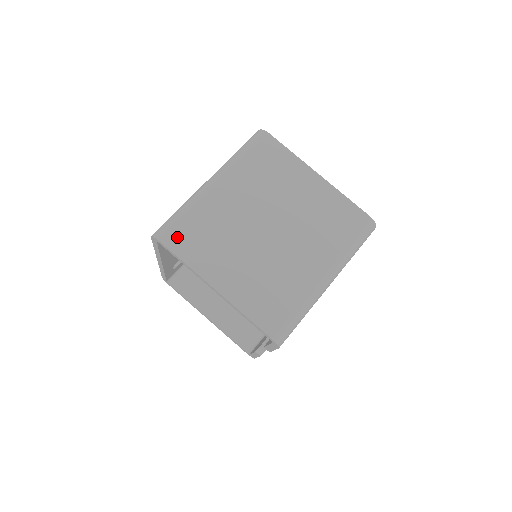
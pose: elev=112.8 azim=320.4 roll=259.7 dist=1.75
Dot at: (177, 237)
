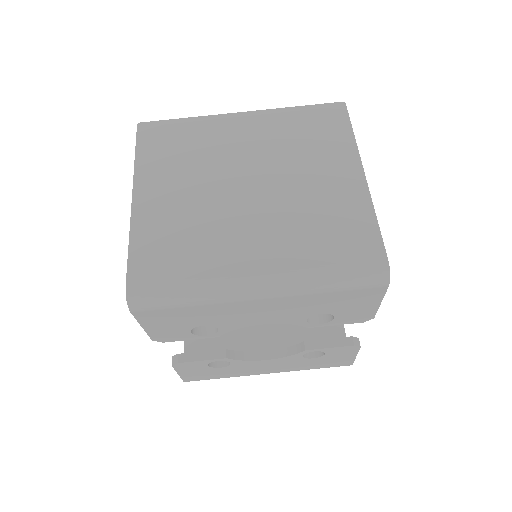
Dot at: (155, 133)
